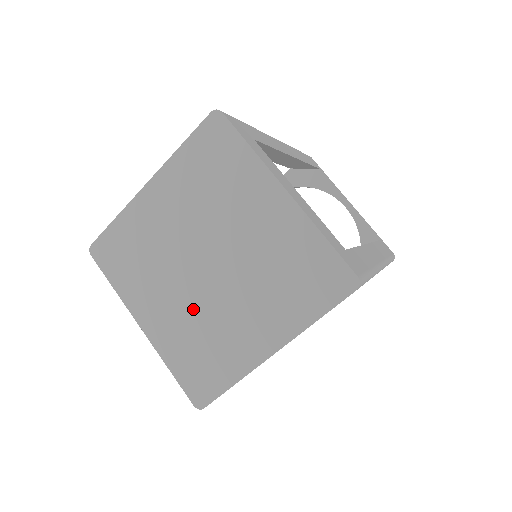
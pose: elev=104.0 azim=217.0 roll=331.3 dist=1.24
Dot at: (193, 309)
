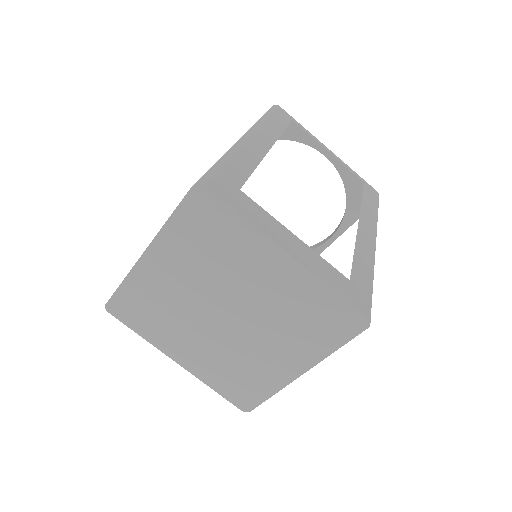
Dot at: (222, 348)
